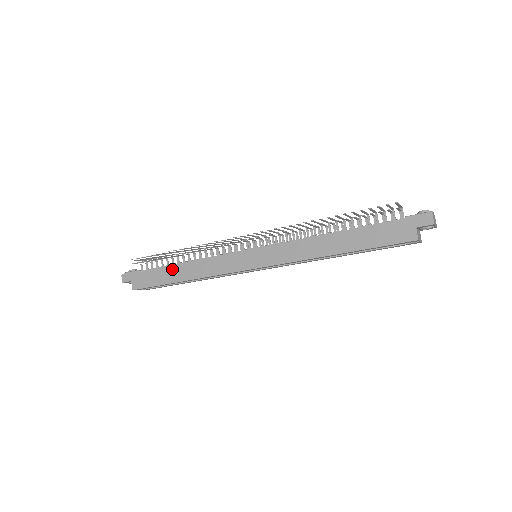
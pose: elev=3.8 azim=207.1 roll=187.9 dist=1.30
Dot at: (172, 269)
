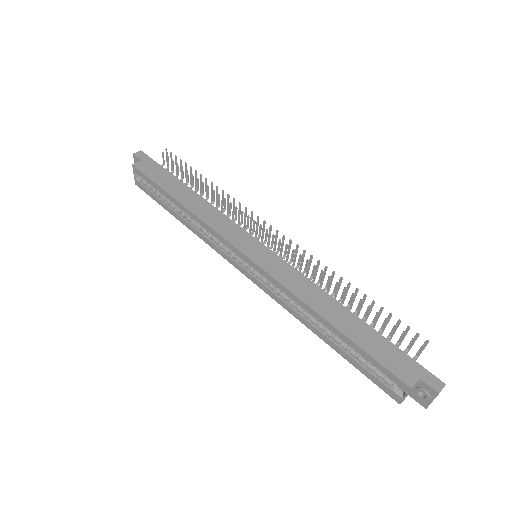
Dot at: (184, 188)
